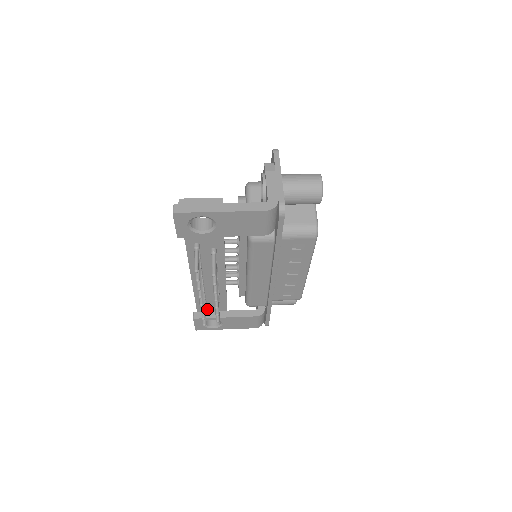
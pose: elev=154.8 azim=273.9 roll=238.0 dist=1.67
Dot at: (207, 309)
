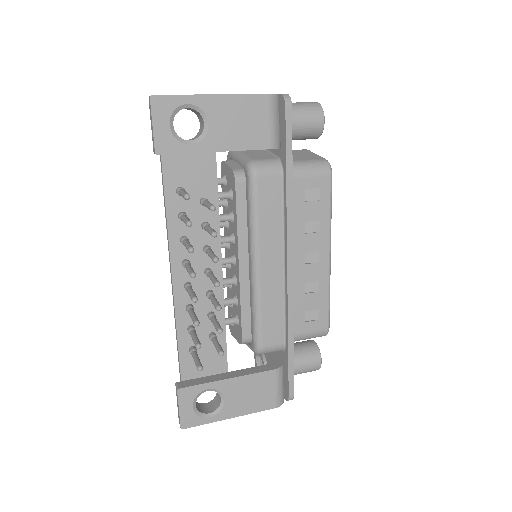
Dot at: (197, 372)
